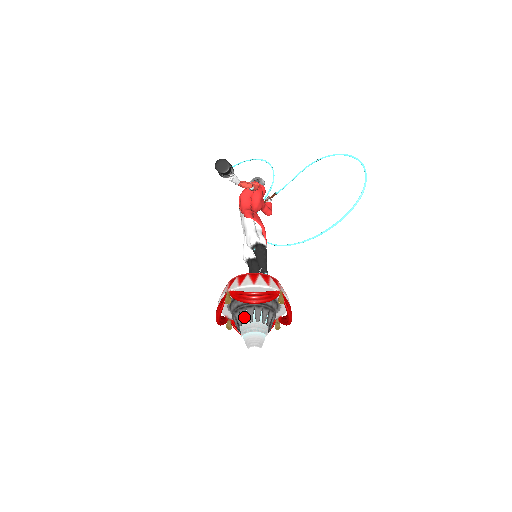
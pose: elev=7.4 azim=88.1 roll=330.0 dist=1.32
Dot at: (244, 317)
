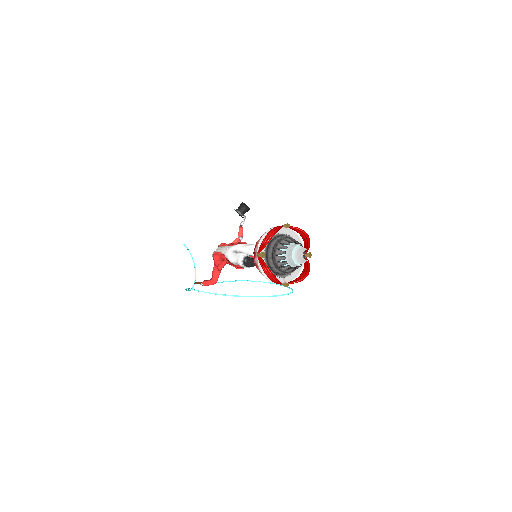
Dot at: (295, 240)
